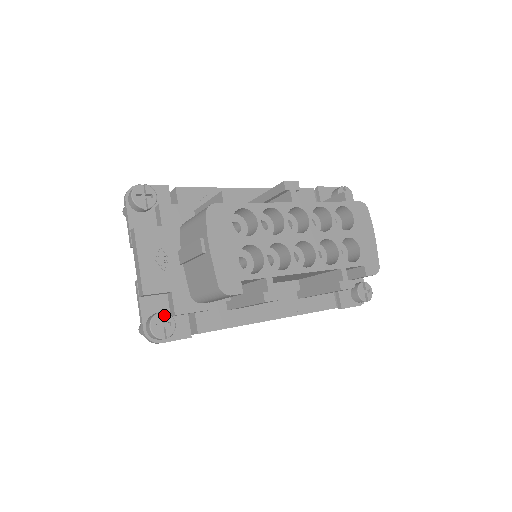
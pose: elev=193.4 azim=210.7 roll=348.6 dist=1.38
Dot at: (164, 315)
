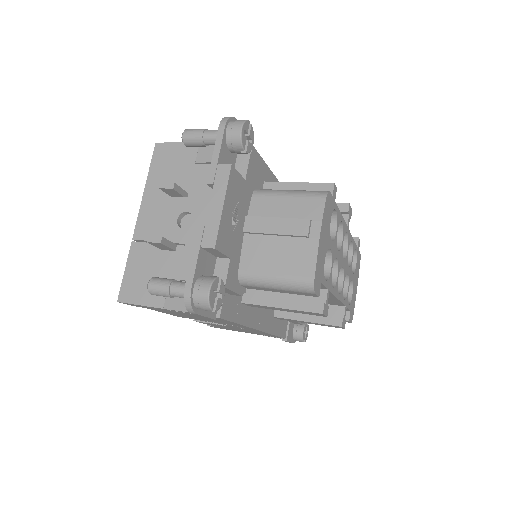
Dot at: (221, 282)
